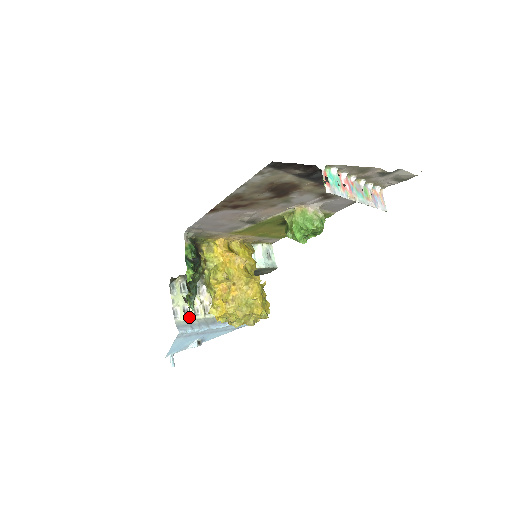
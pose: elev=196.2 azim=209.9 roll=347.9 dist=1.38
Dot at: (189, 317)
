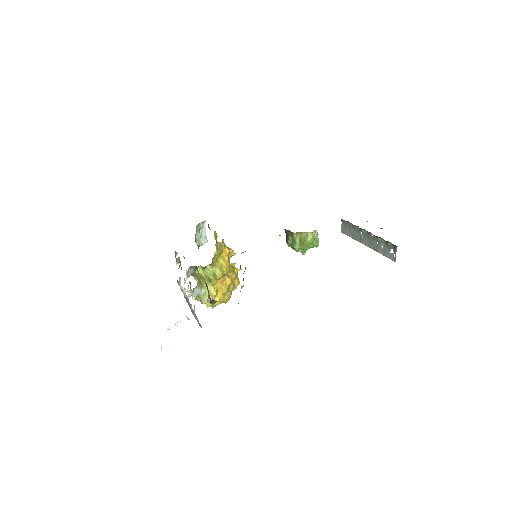
Dot at: occluded
